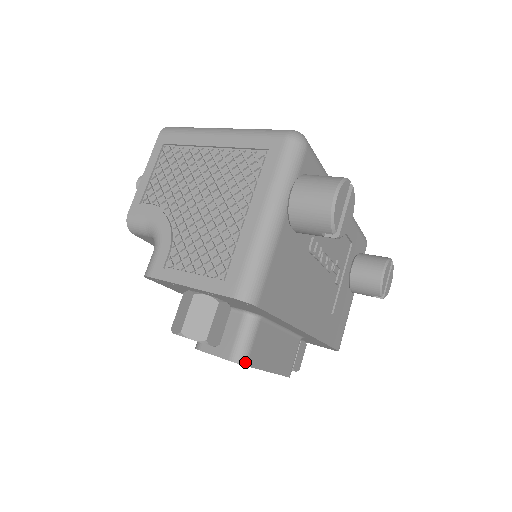
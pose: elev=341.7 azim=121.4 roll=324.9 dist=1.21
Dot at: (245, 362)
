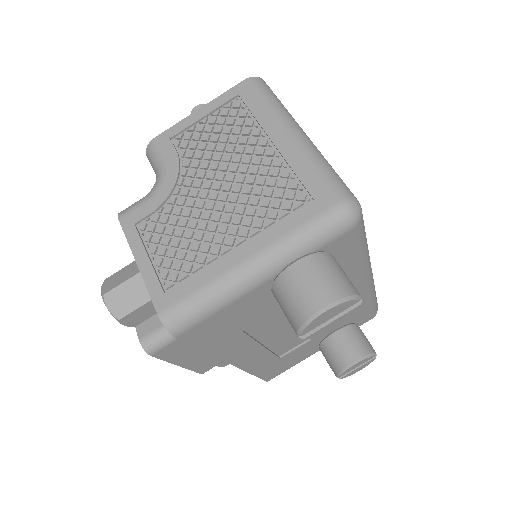
Dot at: (152, 353)
